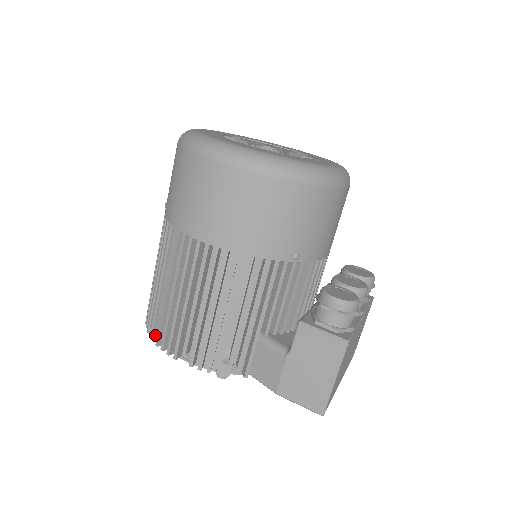
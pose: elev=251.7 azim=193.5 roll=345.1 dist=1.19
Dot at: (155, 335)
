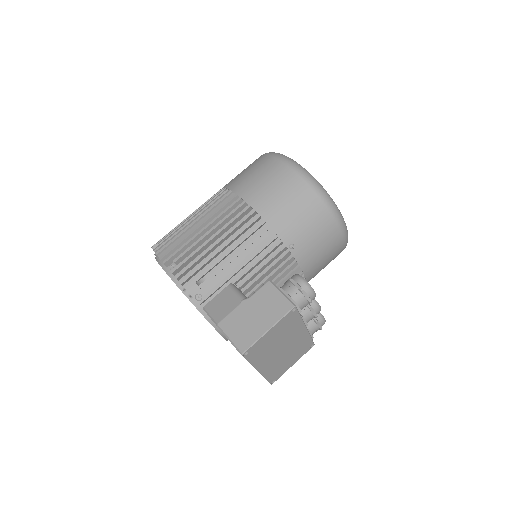
Dot at: (159, 247)
